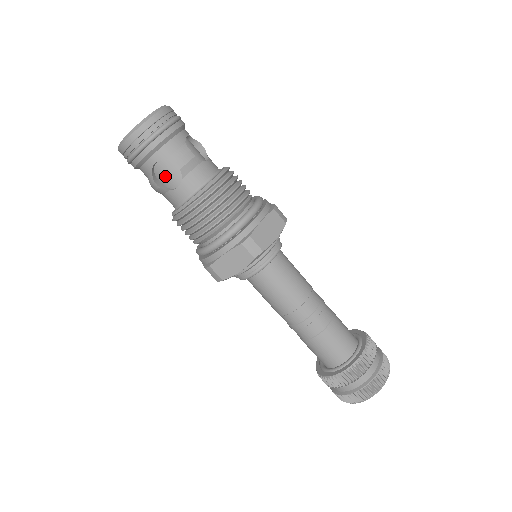
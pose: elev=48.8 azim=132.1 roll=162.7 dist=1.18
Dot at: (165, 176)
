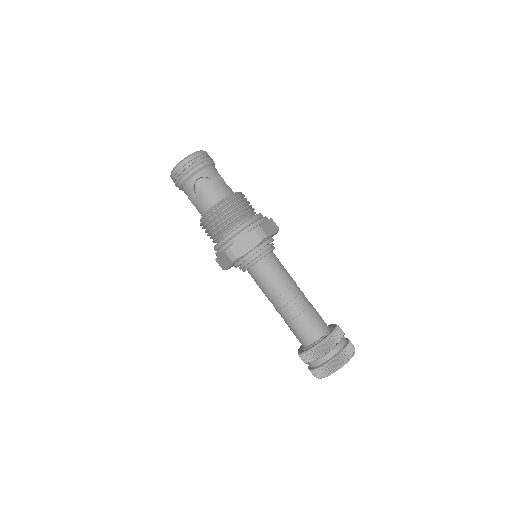
Dot at: (202, 189)
